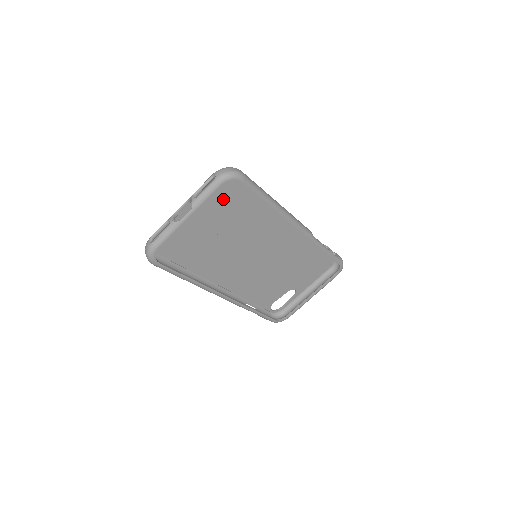
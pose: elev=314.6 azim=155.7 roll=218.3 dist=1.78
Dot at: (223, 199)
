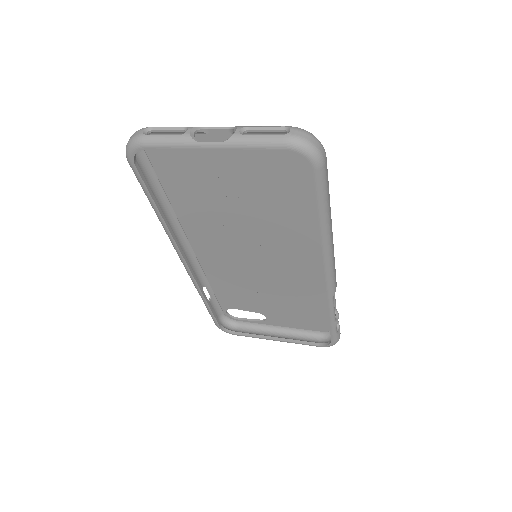
Dot at: (275, 166)
